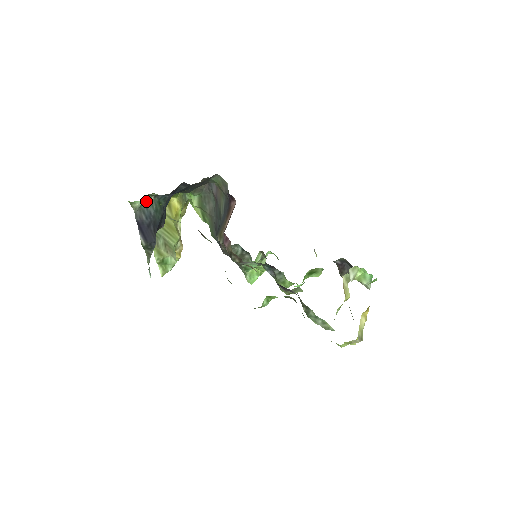
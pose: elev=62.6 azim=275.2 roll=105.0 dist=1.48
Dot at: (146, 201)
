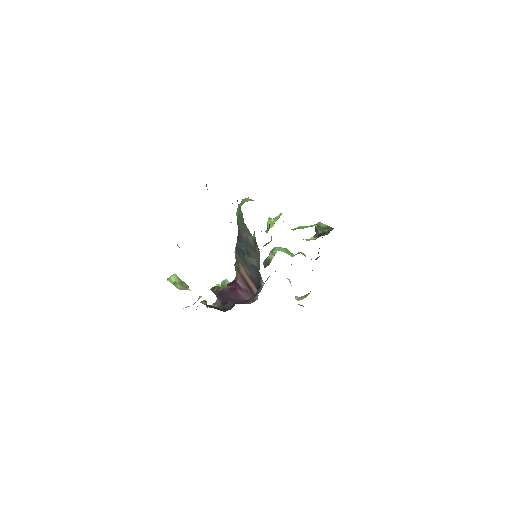
Dot at: occluded
